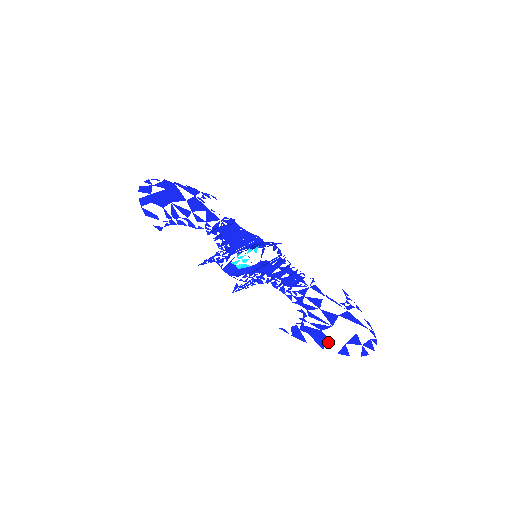
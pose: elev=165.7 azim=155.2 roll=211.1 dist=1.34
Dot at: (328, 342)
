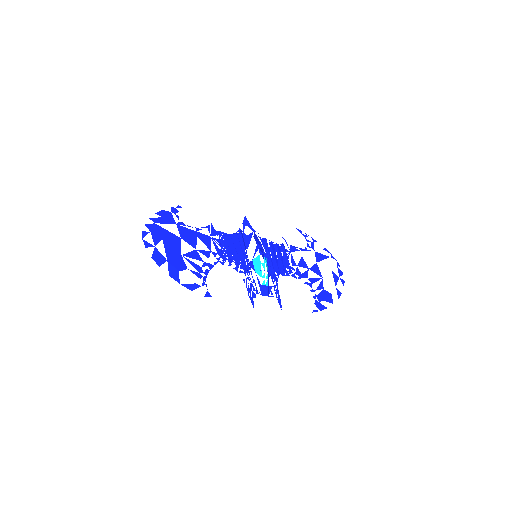
Dot at: (331, 296)
